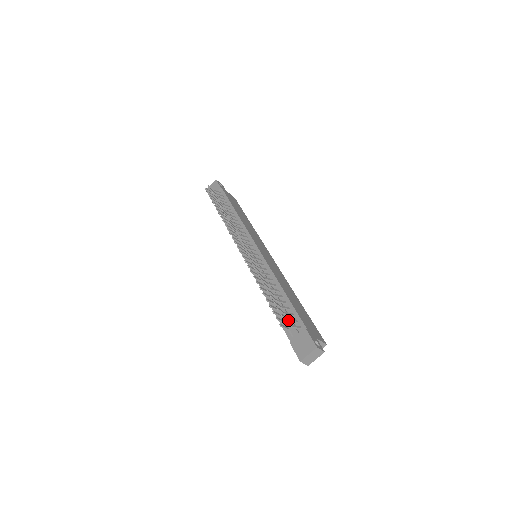
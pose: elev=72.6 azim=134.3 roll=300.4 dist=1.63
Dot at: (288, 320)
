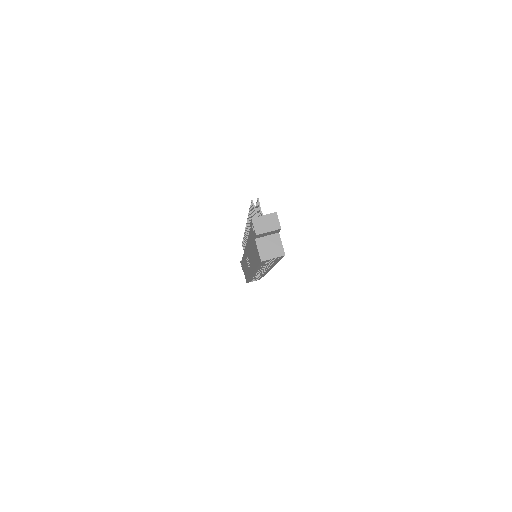
Dot at: (260, 214)
